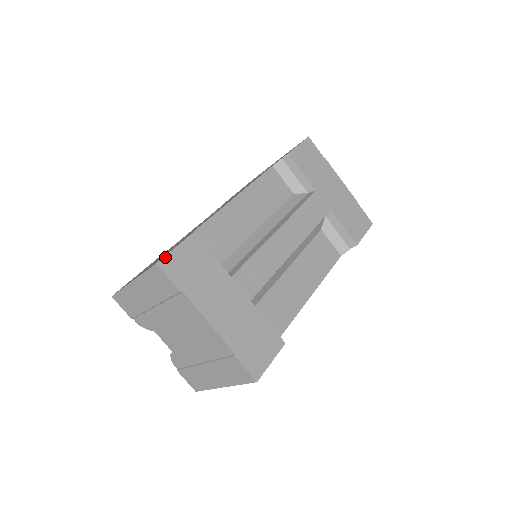
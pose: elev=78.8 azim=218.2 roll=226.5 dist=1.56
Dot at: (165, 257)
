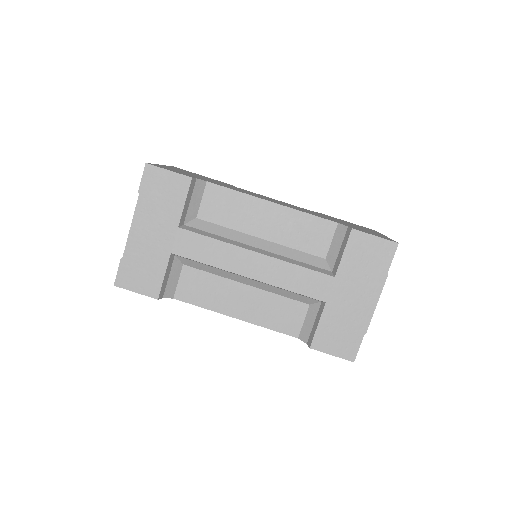
Dot at: (155, 166)
